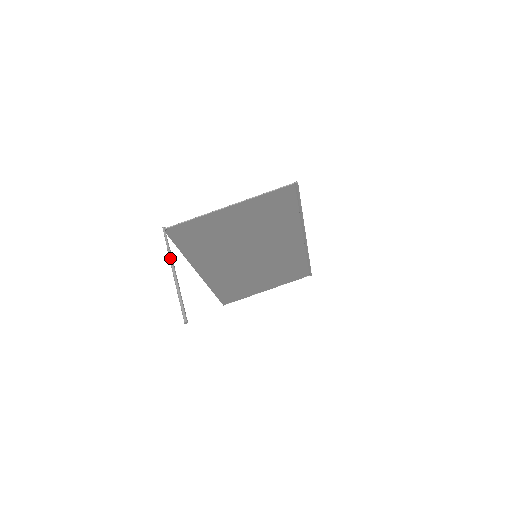
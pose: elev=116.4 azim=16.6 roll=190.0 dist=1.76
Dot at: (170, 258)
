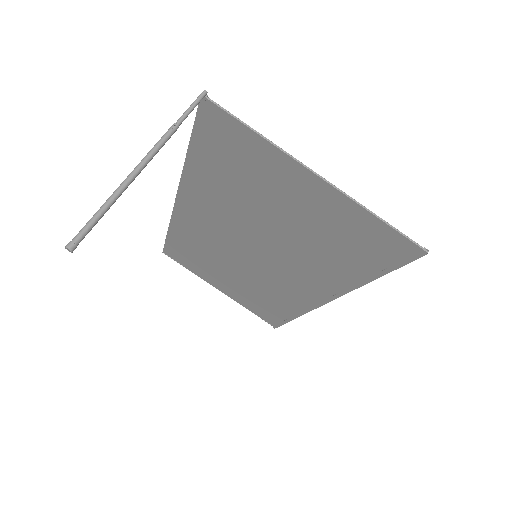
Dot at: (163, 138)
